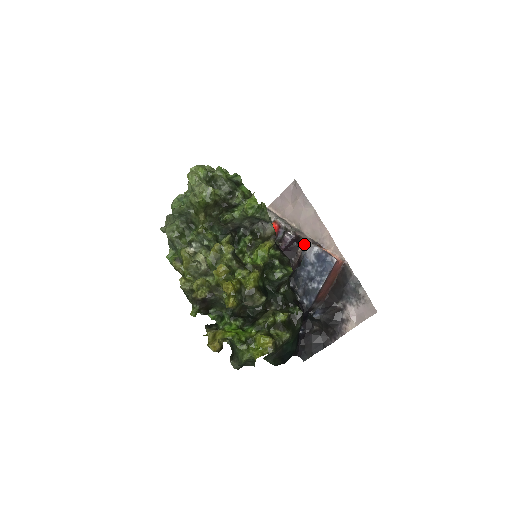
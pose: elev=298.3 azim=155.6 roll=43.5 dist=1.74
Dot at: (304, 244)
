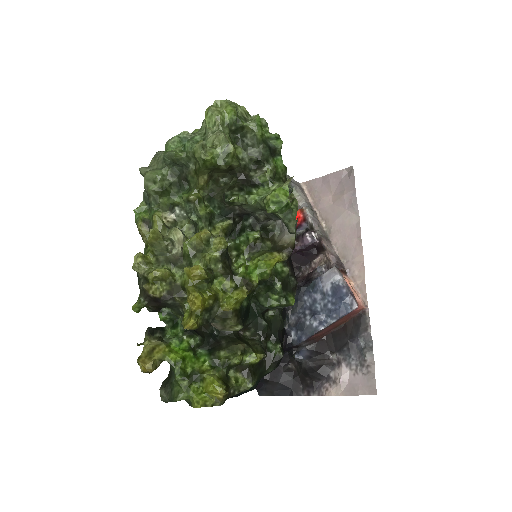
Dot at: (325, 257)
